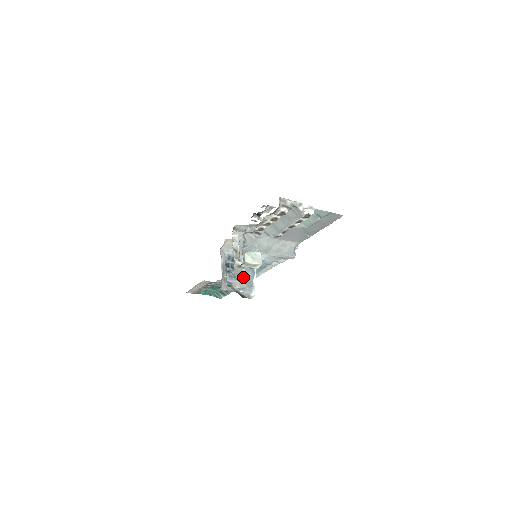
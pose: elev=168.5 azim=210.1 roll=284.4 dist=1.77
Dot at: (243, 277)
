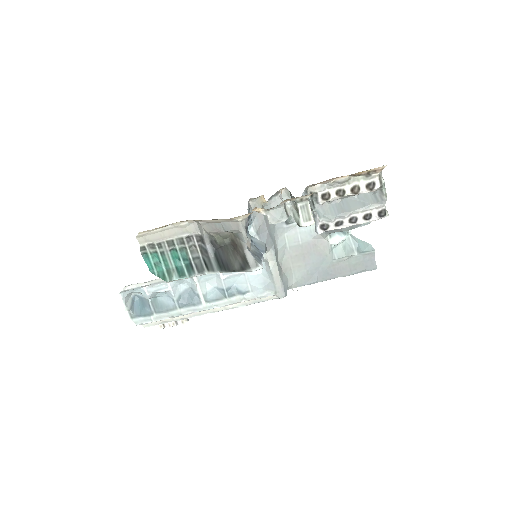
Dot at: (252, 247)
